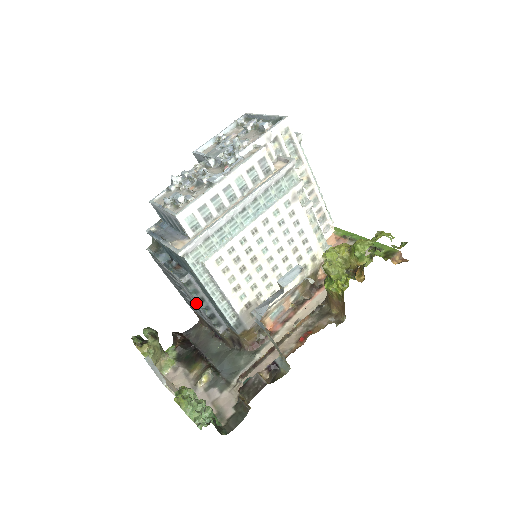
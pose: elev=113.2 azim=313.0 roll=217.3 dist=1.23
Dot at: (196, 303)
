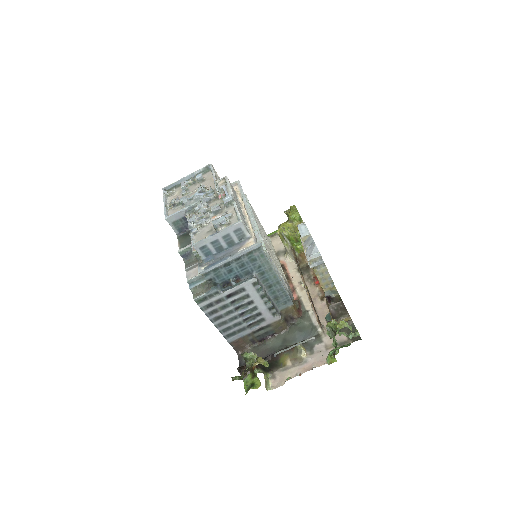
Dot at: (261, 301)
